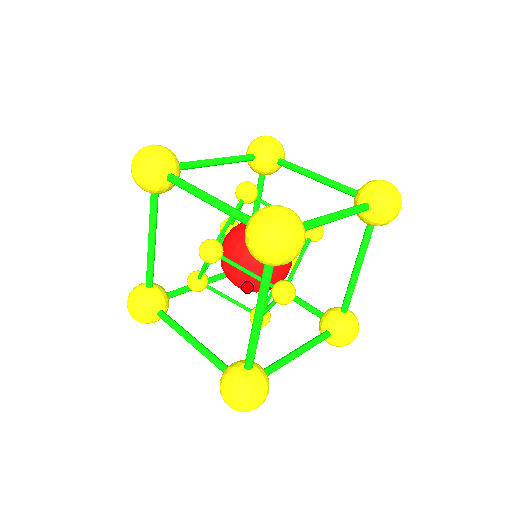
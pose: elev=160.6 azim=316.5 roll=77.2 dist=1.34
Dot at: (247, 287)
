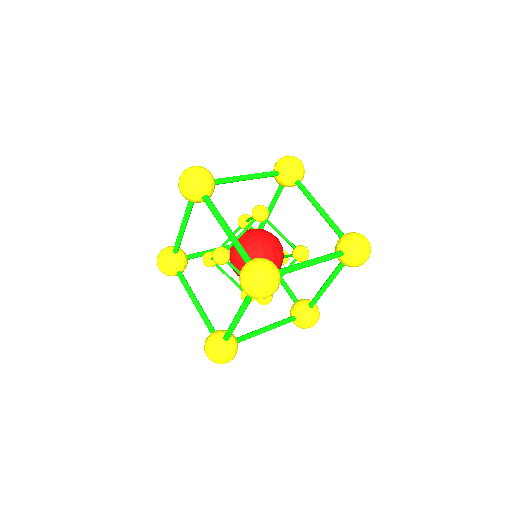
Dot at: occluded
